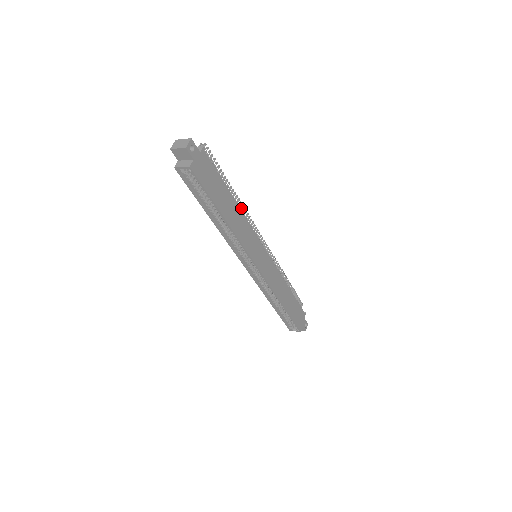
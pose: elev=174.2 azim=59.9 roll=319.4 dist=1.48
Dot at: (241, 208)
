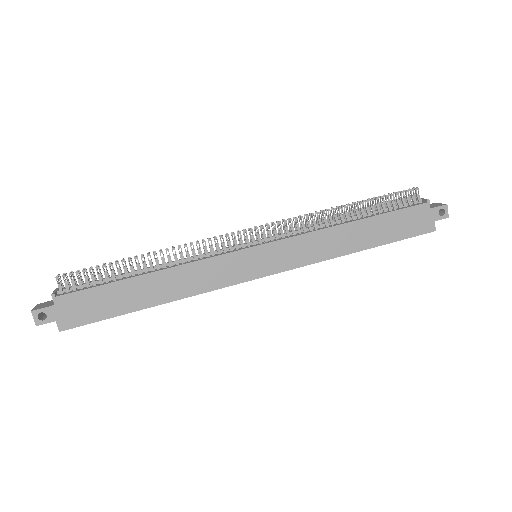
Dot at: (175, 253)
